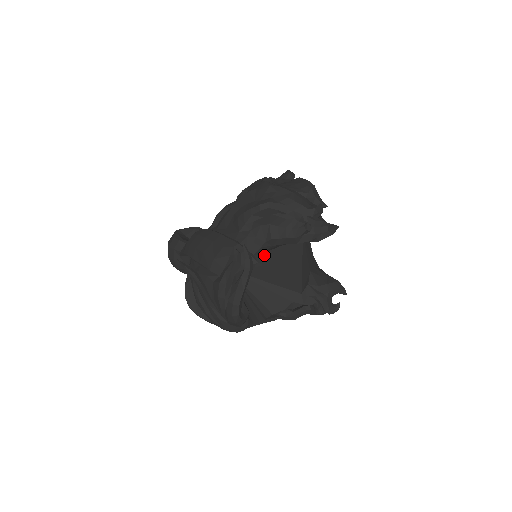
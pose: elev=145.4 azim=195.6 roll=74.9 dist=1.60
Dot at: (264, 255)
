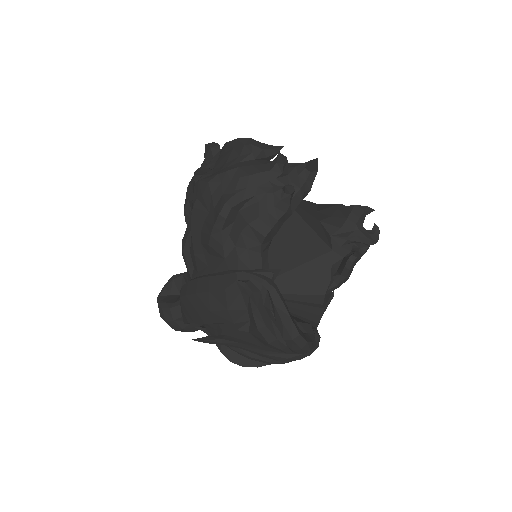
Dot at: occluded
